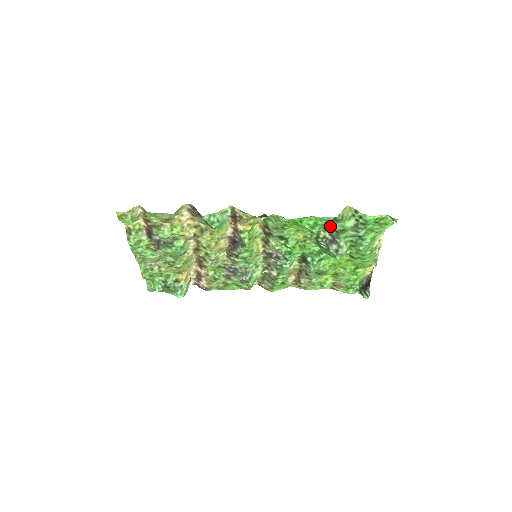
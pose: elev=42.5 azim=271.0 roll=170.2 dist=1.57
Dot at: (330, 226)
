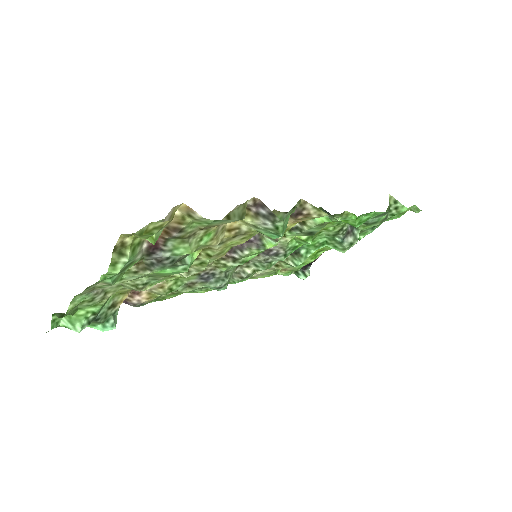
Dot at: occluded
